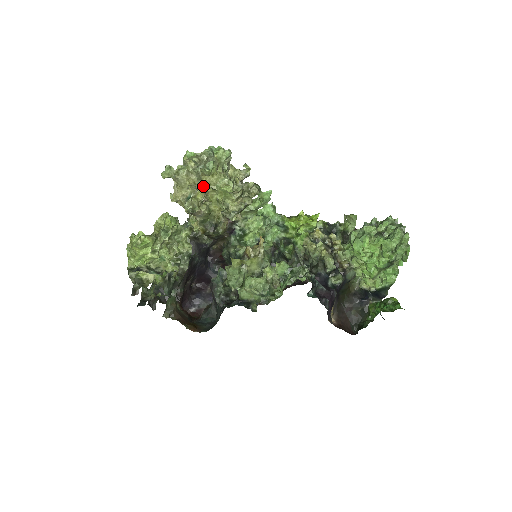
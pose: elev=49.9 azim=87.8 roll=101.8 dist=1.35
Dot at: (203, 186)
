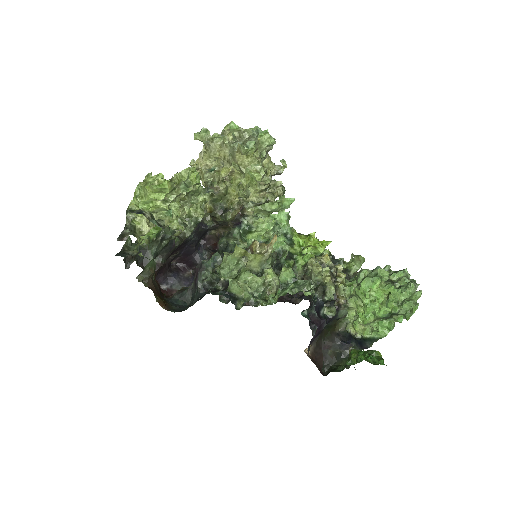
Dot at: (232, 164)
